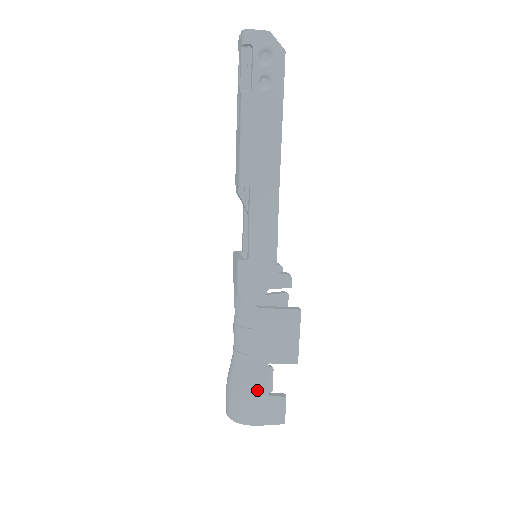
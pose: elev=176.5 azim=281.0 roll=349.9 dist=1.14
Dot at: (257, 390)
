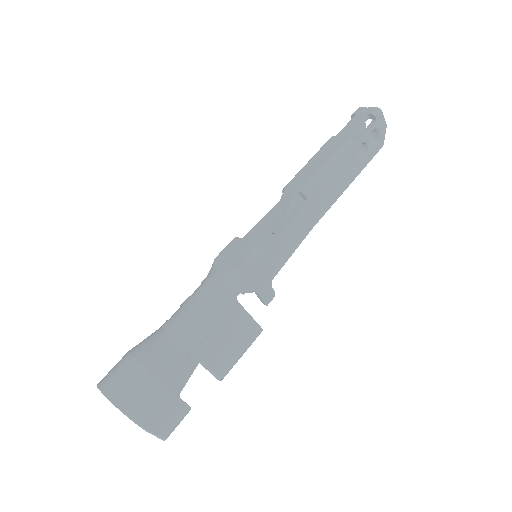
Dot at: (172, 382)
